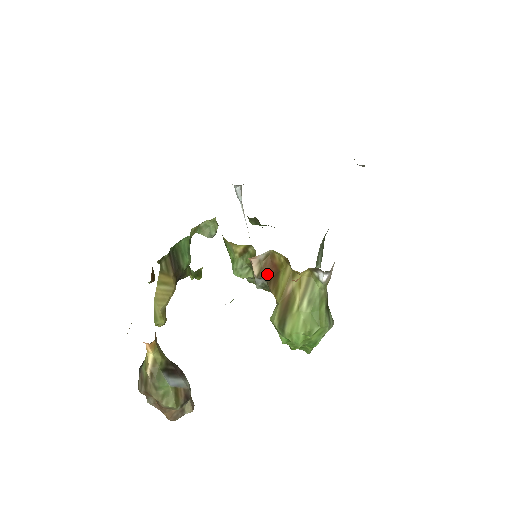
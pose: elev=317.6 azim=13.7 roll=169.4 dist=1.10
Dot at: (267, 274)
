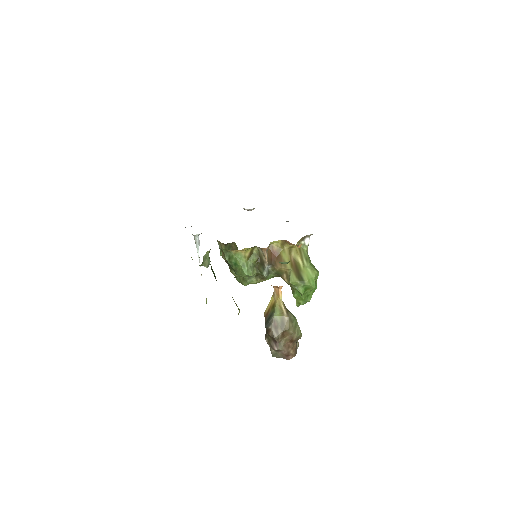
Dot at: (272, 260)
